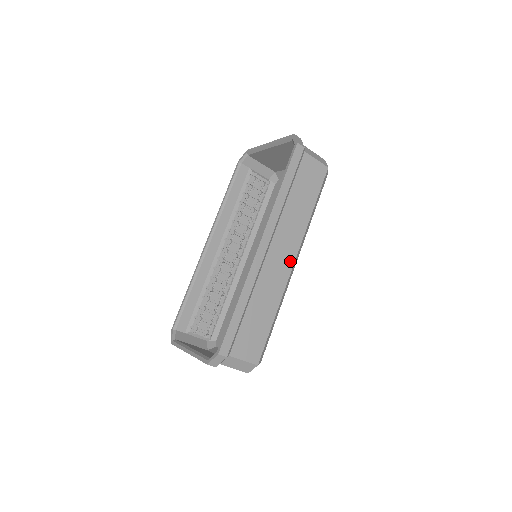
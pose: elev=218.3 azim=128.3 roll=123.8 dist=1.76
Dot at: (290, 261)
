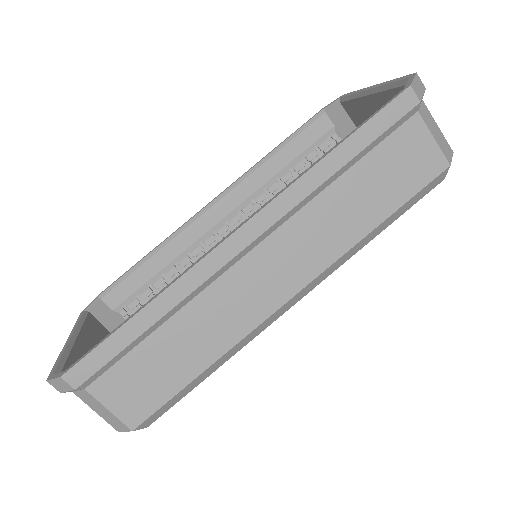
Dot at: (284, 291)
